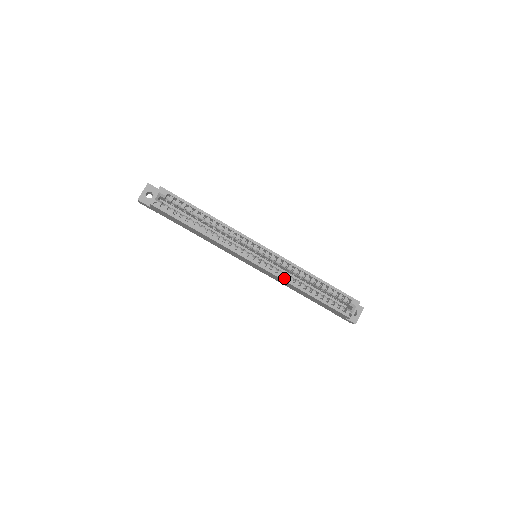
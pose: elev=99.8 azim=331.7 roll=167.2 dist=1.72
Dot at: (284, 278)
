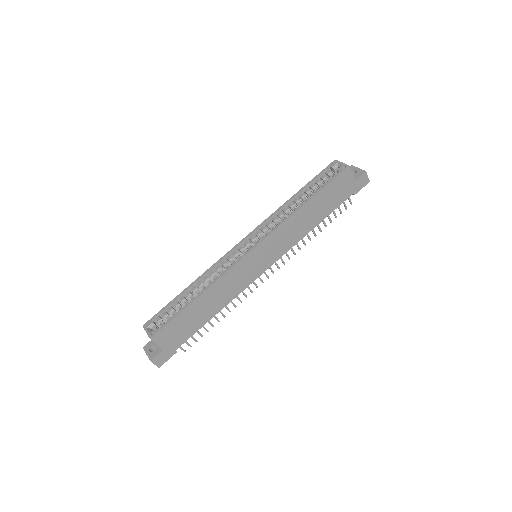
Dot at: (280, 224)
